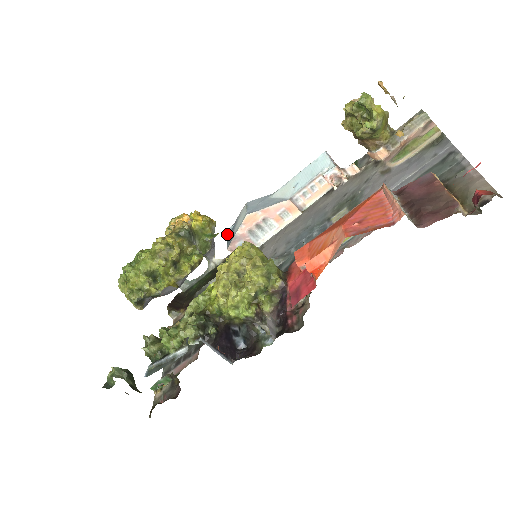
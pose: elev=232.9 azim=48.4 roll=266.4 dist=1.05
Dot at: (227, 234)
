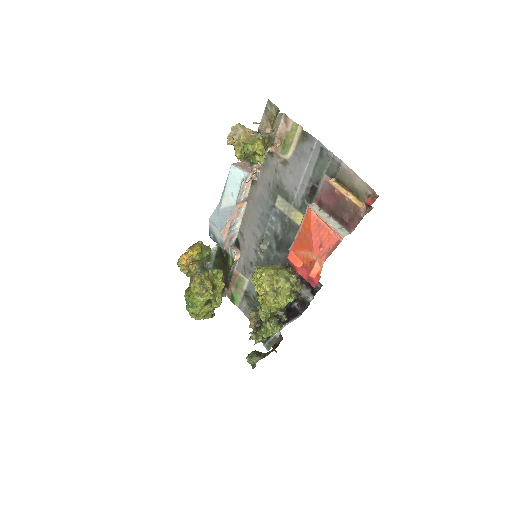
Dot at: (212, 239)
